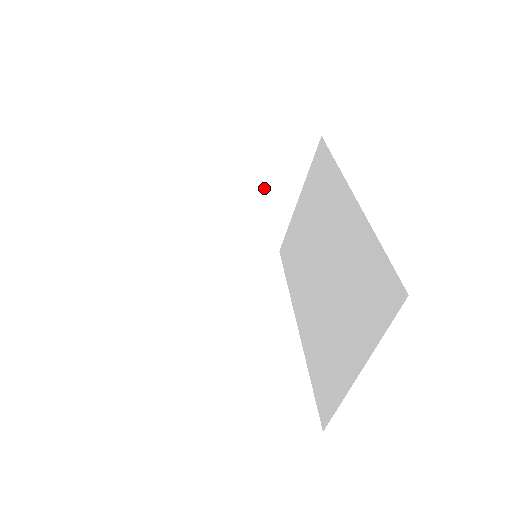
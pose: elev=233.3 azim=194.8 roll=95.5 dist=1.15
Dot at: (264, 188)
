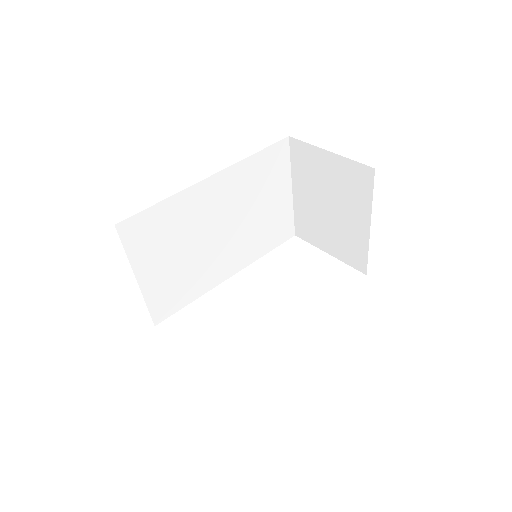
Dot at: (341, 210)
